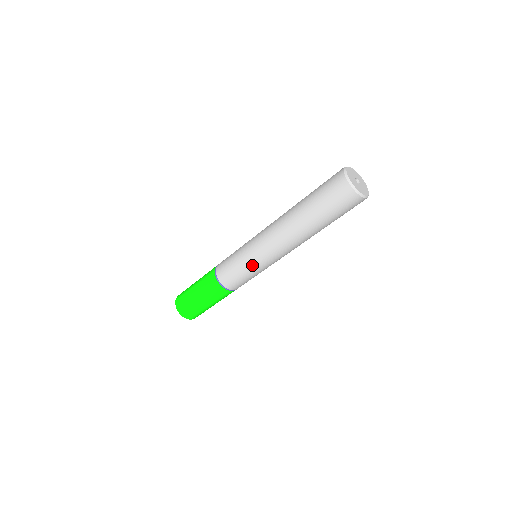
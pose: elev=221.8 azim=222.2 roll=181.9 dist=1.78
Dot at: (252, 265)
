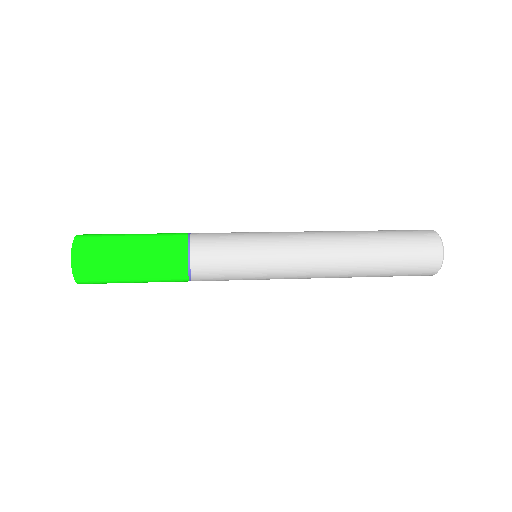
Dot at: (257, 279)
